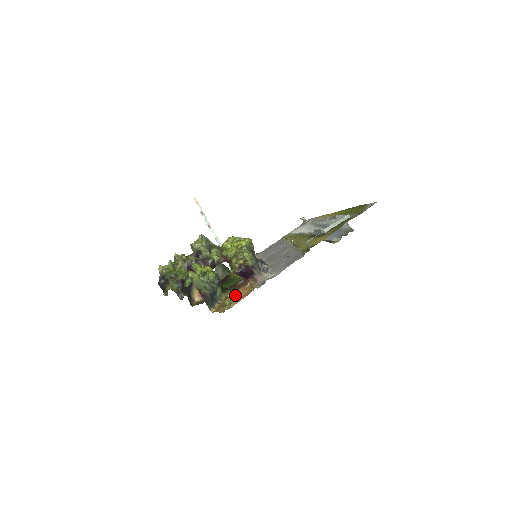
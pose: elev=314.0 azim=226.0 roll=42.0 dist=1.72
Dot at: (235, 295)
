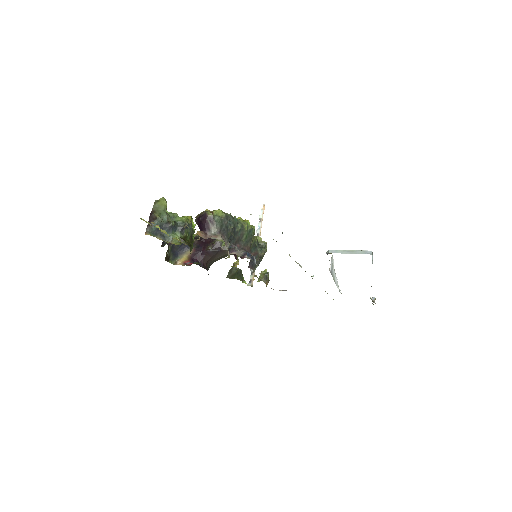
Dot at: occluded
